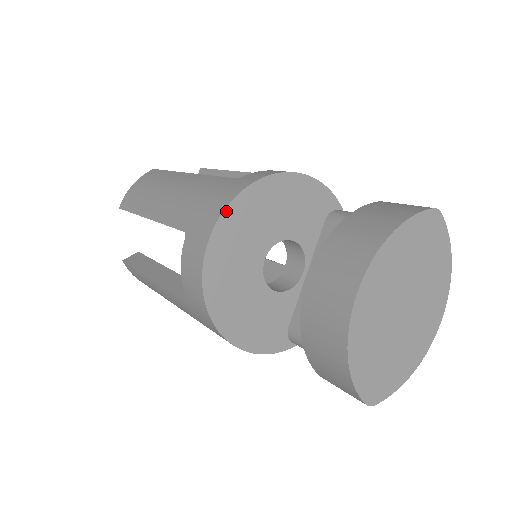
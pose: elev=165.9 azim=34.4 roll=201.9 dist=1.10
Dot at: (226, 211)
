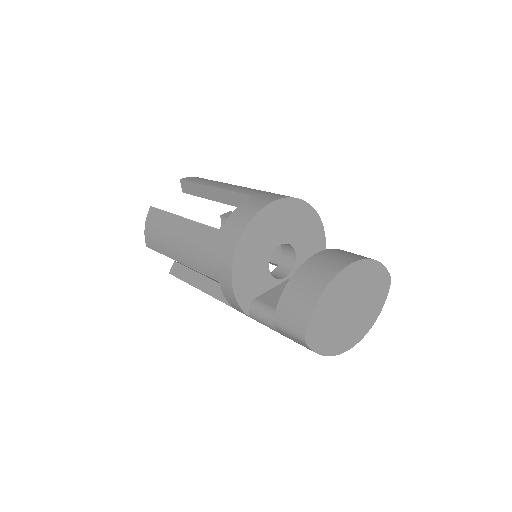
Dot at: (291, 199)
